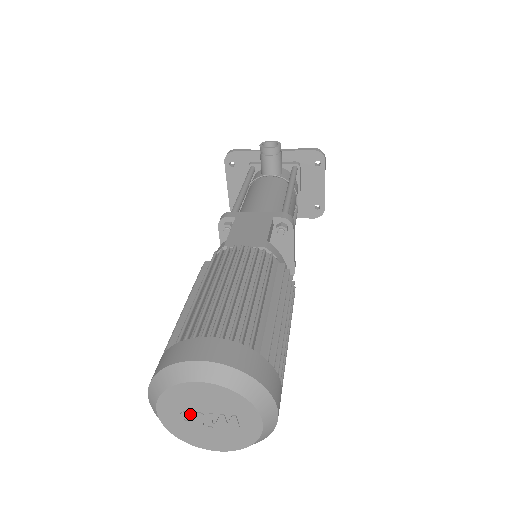
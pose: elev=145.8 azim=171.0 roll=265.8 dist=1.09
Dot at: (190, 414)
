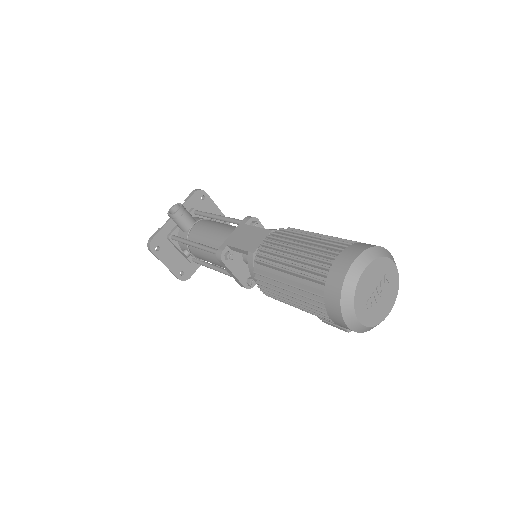
Dot at: (370, 299)
